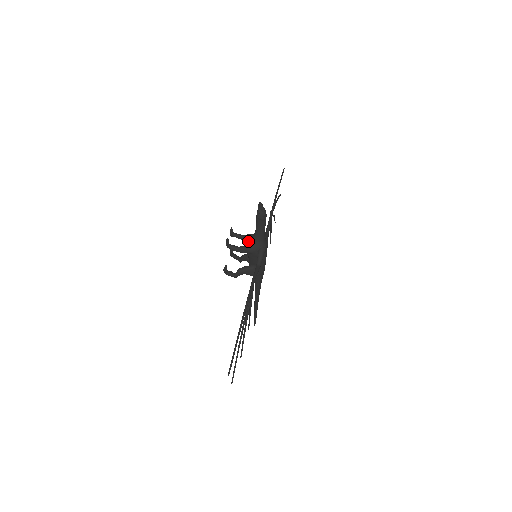
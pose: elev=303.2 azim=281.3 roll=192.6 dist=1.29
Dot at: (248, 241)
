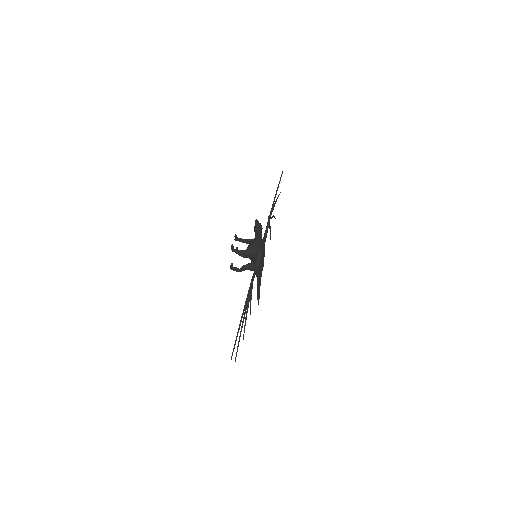
Dot at: (249, 246)
